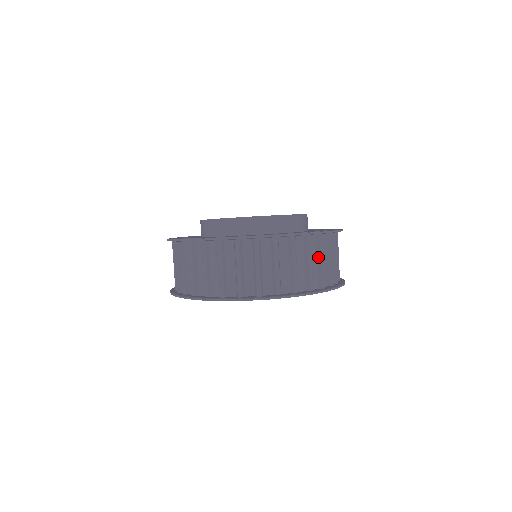
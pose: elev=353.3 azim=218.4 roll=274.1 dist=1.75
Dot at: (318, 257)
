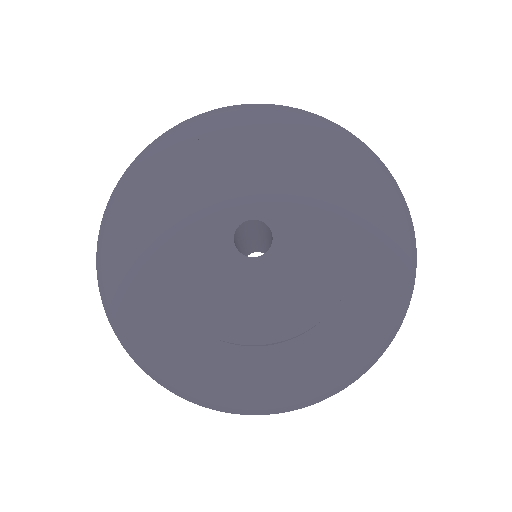
Dot at: occluded
